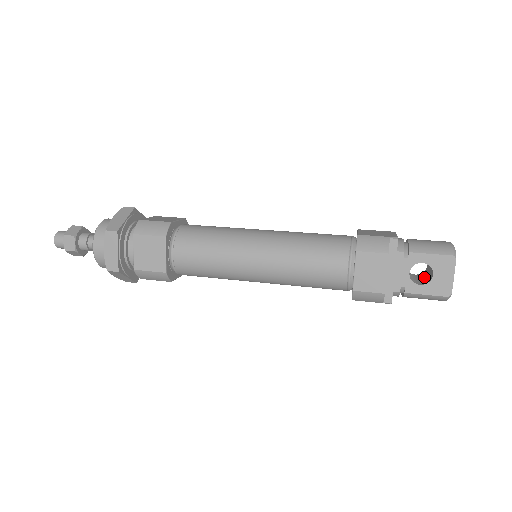
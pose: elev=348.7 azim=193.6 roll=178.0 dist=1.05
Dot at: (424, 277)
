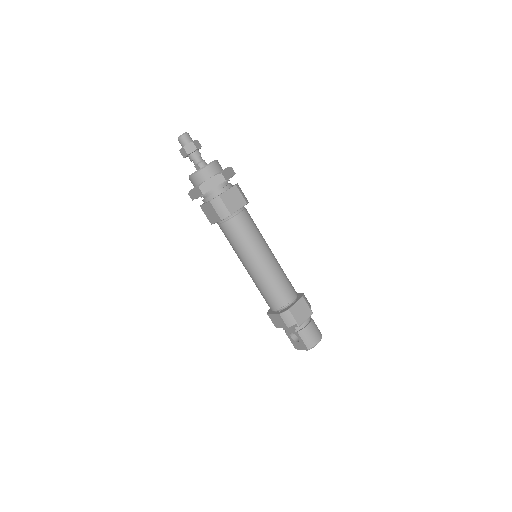
Dot at: occluded
